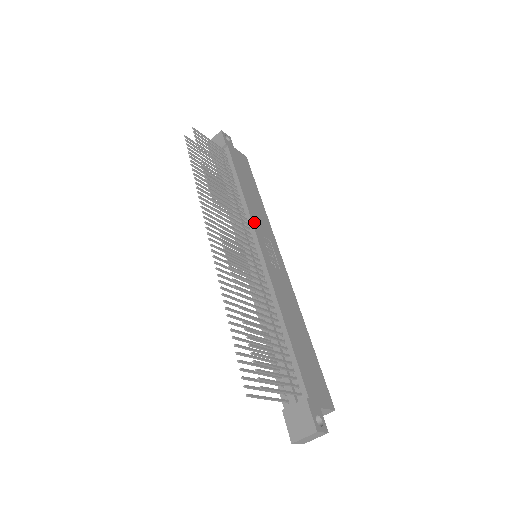
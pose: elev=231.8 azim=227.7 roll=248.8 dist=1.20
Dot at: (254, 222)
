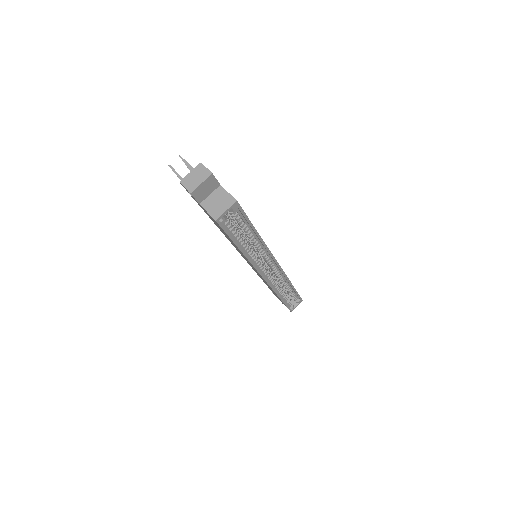
Dot at: occluded
